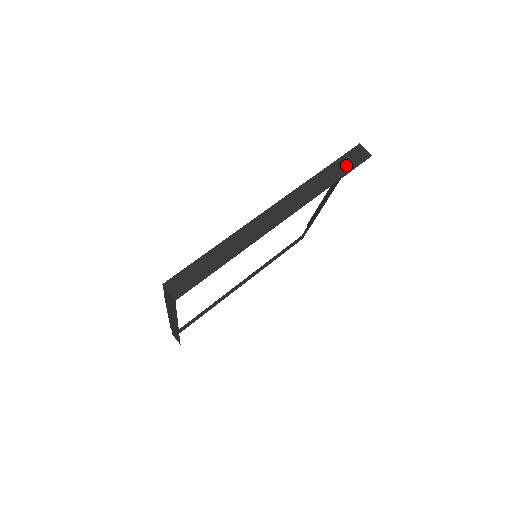
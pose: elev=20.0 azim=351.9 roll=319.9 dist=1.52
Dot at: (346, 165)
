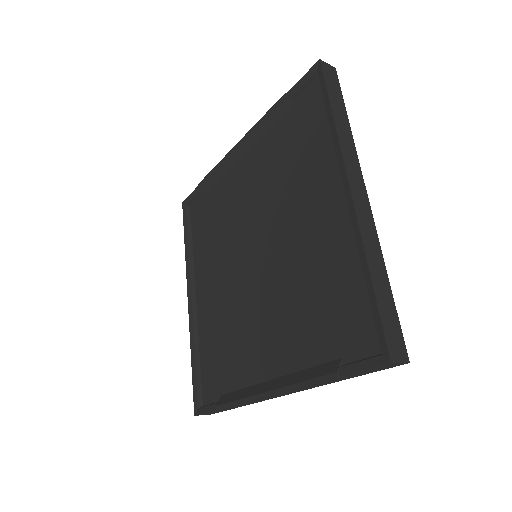
Dot at: (335, 92)
